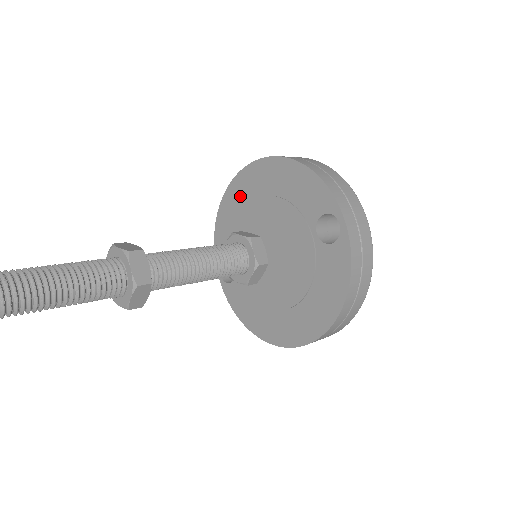
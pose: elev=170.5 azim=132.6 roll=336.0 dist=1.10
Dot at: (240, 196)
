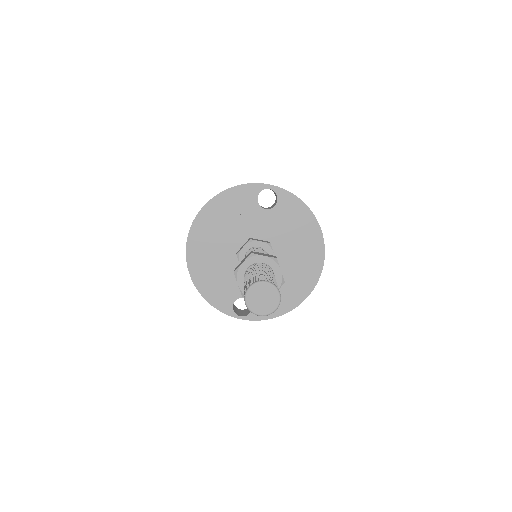
Dot at: (202, 258)
